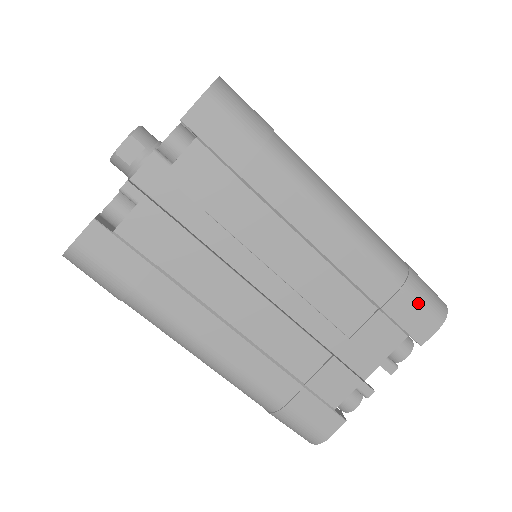
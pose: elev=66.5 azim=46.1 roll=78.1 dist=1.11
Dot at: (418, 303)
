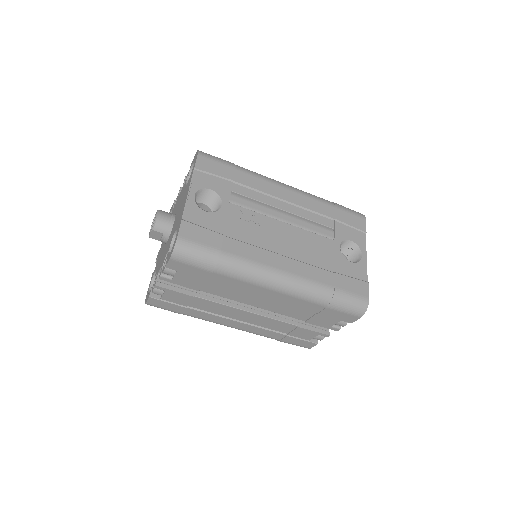
Dot at: (341, 311)
